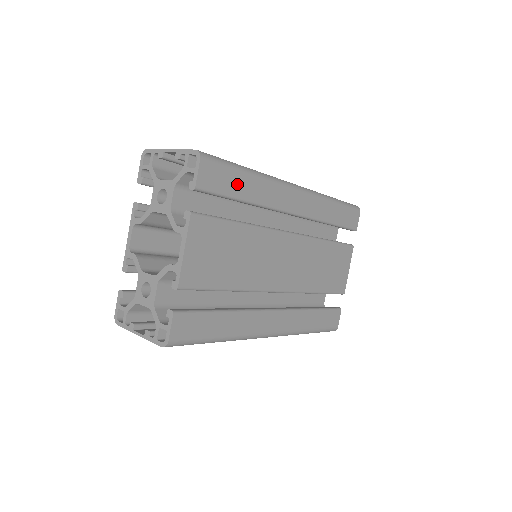
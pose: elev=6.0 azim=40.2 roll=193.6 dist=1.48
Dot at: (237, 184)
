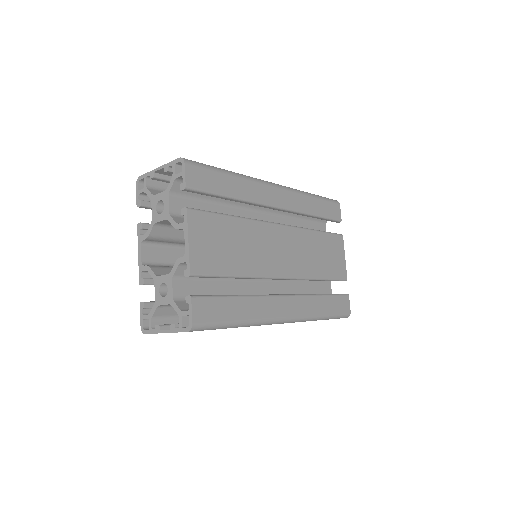
Dot at: (221, 183)
